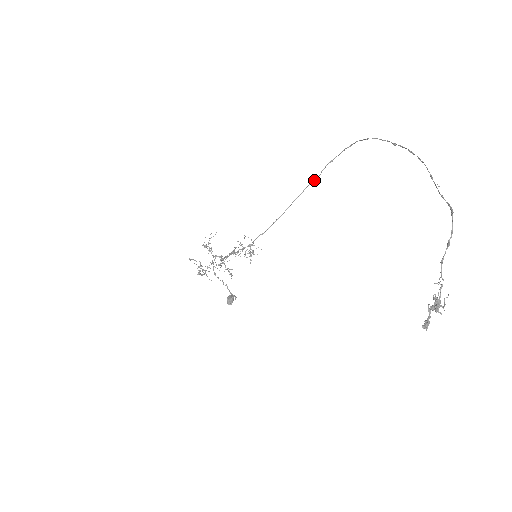
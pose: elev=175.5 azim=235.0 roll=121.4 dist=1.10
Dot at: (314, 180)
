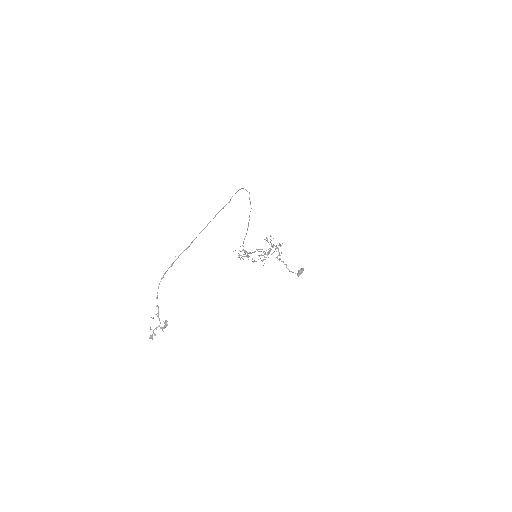
Dot at: occluded
